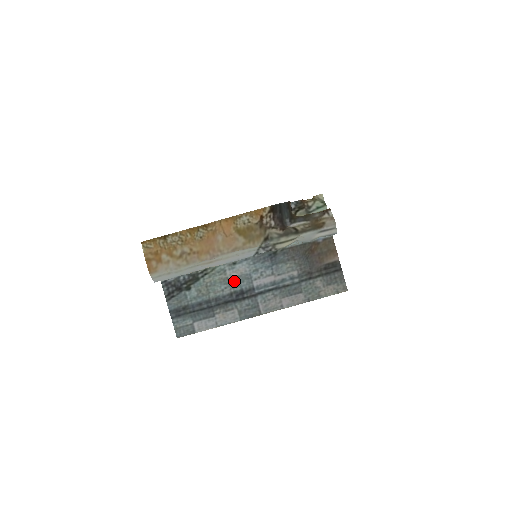
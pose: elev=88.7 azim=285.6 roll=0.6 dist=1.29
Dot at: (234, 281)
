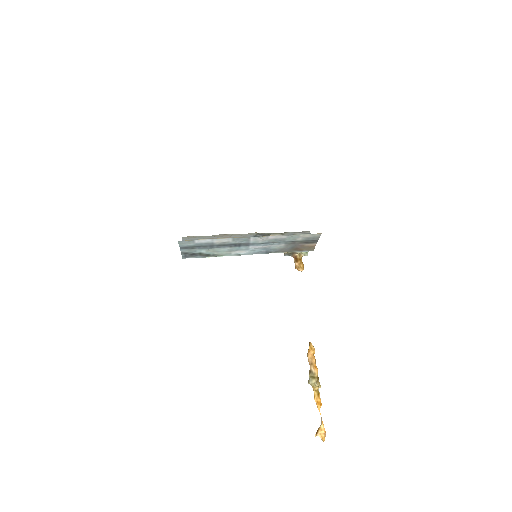
Dot at: (235, 250)
